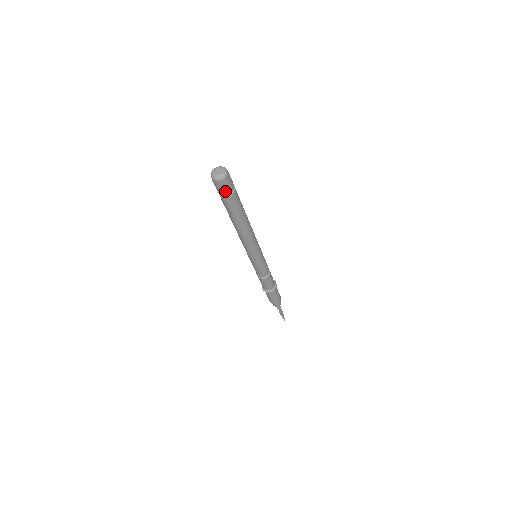
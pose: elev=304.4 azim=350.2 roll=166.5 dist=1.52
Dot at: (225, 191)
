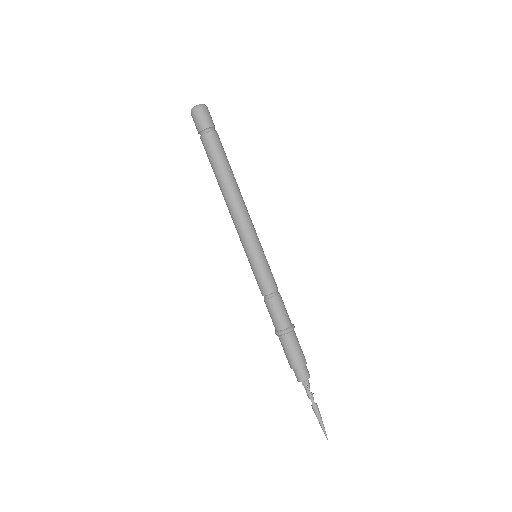
Dot at: (204, 124)
